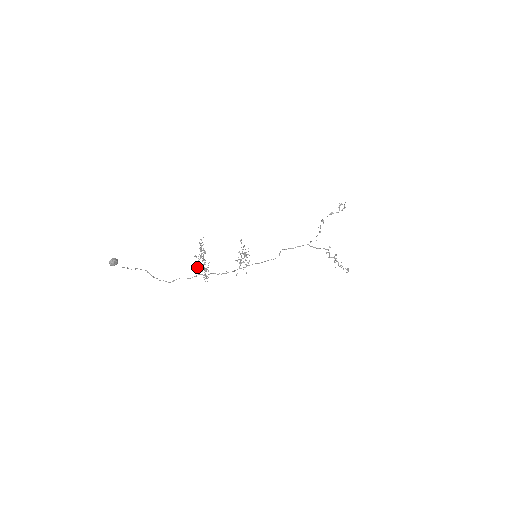
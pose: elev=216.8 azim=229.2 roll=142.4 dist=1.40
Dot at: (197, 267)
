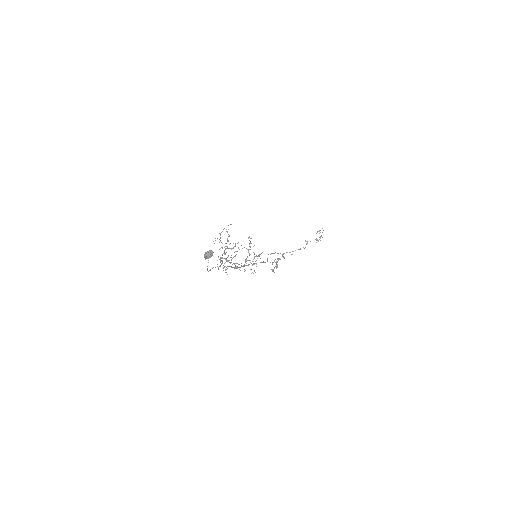
Dot at: (228, 260)
